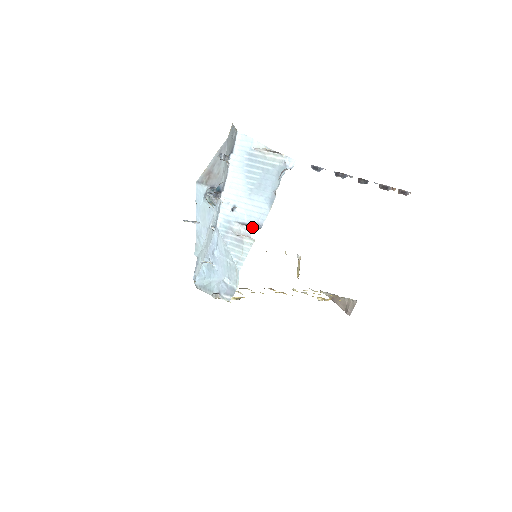
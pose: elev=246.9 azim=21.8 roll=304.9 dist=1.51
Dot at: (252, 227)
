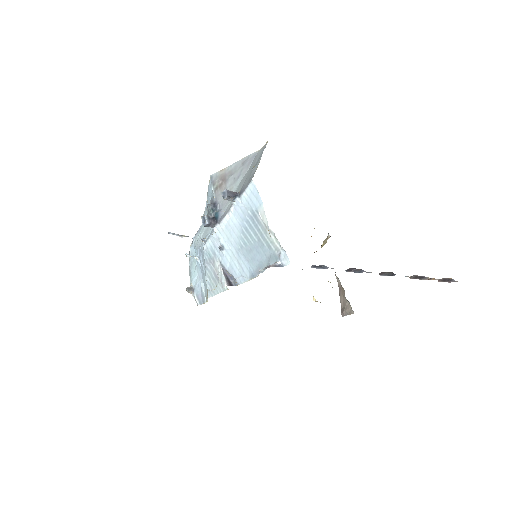
Dot at: (229, 279)
